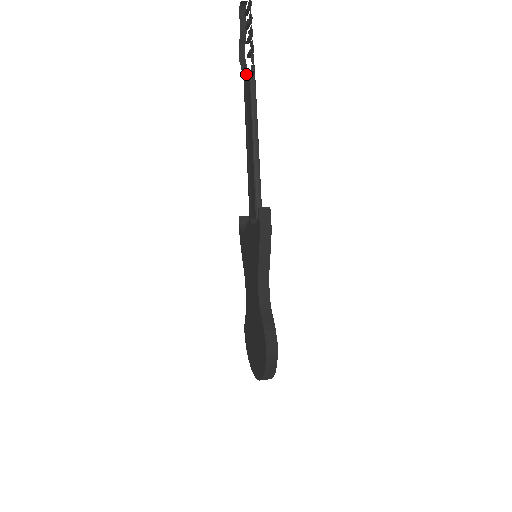
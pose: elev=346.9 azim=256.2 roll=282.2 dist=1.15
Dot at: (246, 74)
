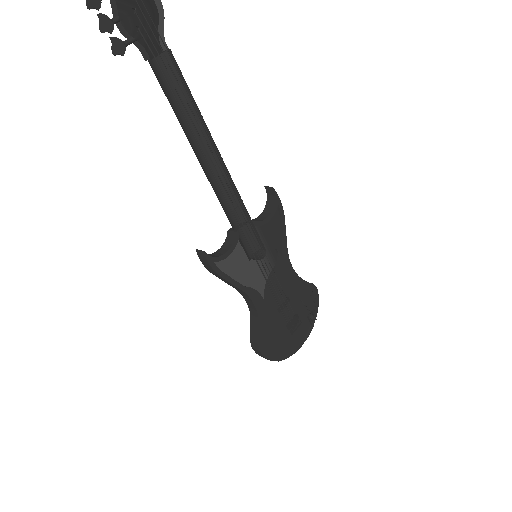
Dot at: (156, 55)
